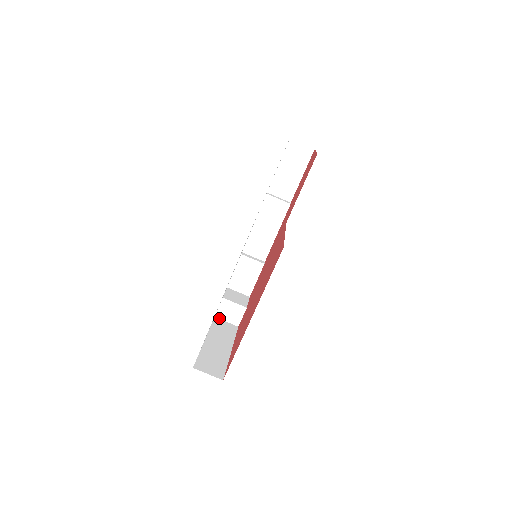
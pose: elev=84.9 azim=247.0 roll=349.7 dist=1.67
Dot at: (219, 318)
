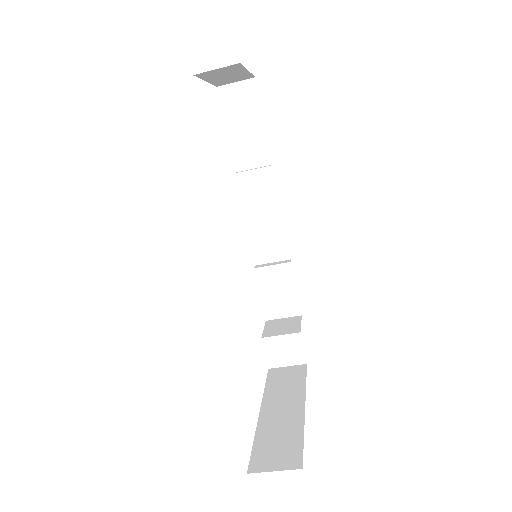
Dot at: (275, 367)
